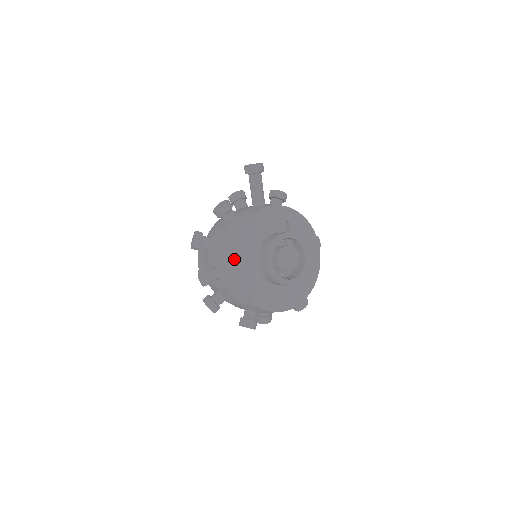
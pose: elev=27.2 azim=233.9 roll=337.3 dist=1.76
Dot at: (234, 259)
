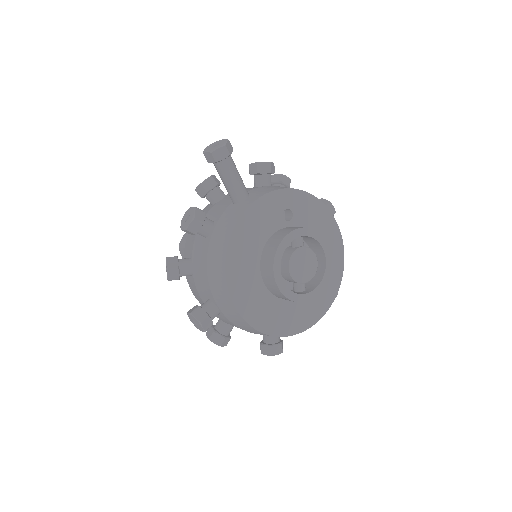
Dot at: (230, 294)
